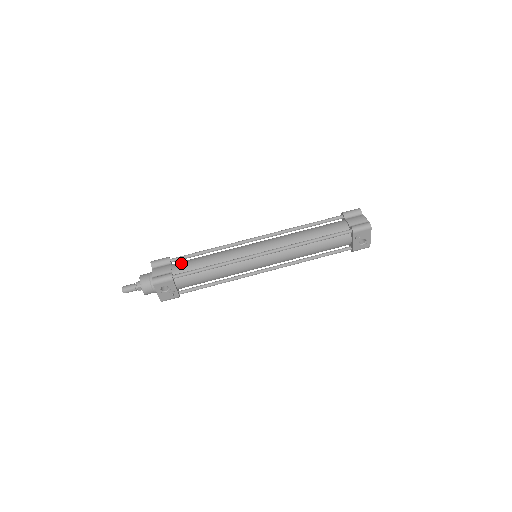
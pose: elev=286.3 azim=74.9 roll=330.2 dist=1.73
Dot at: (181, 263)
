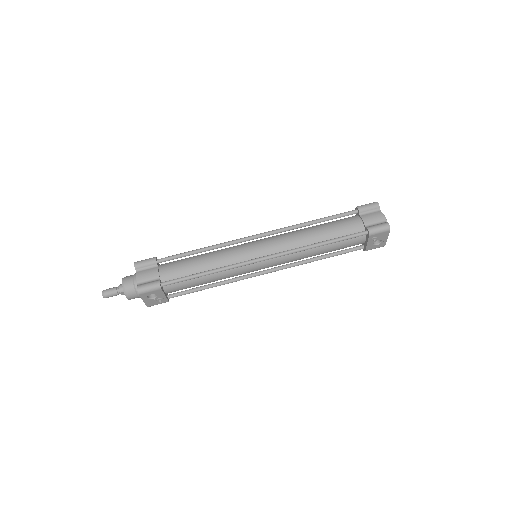
Dot at: (170, 266)
